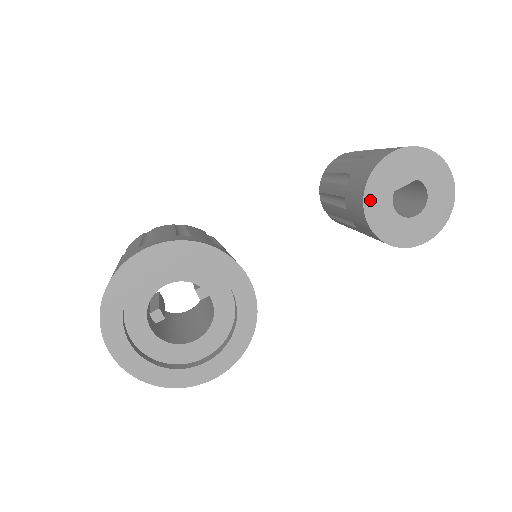
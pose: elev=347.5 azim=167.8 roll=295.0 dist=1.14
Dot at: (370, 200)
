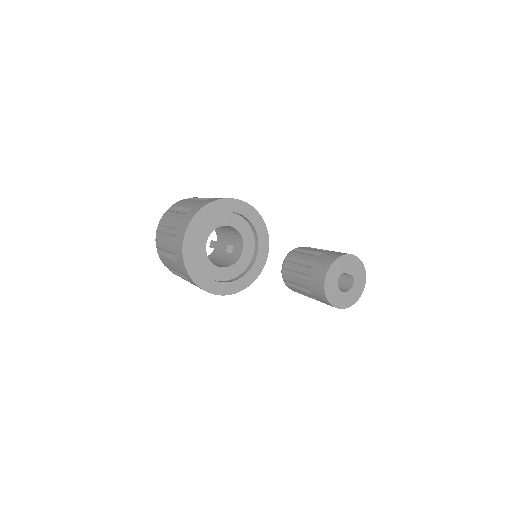
Dot at: (333, 268)
